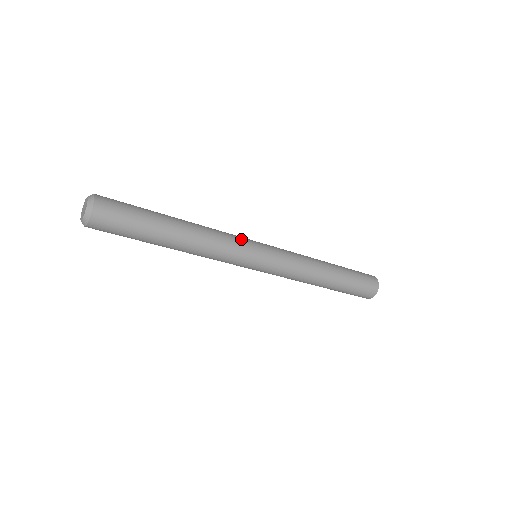
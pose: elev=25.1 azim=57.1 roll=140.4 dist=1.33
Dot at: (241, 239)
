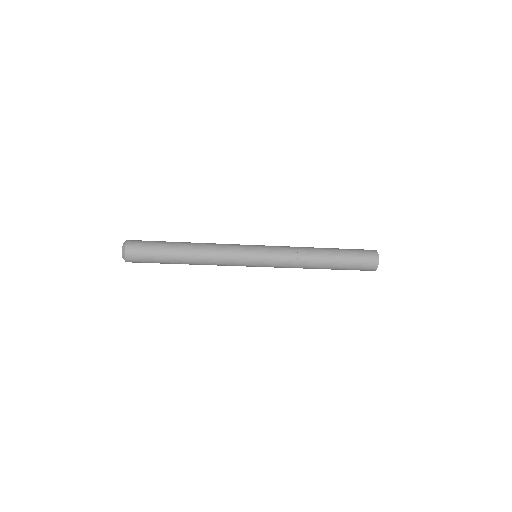
Dot at: (237, 258)
